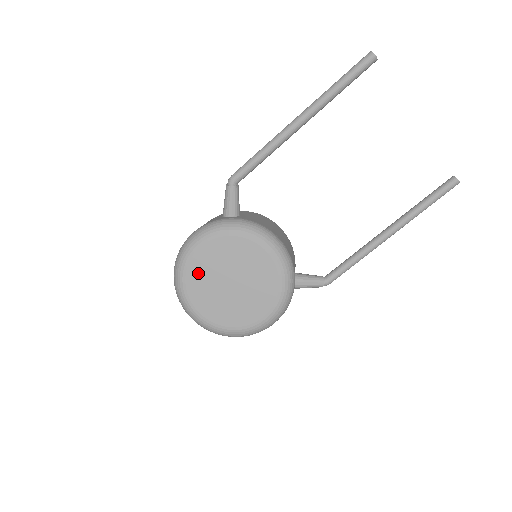
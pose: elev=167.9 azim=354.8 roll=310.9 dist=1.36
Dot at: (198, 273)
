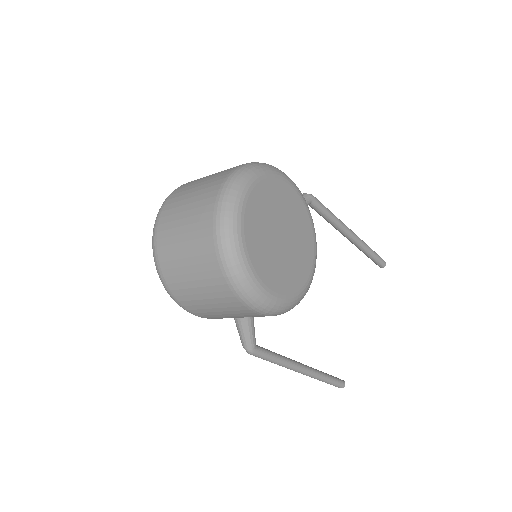
Dot at: (273, 193)
